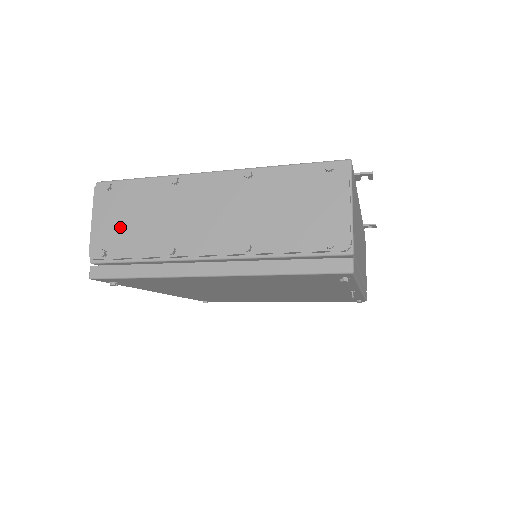
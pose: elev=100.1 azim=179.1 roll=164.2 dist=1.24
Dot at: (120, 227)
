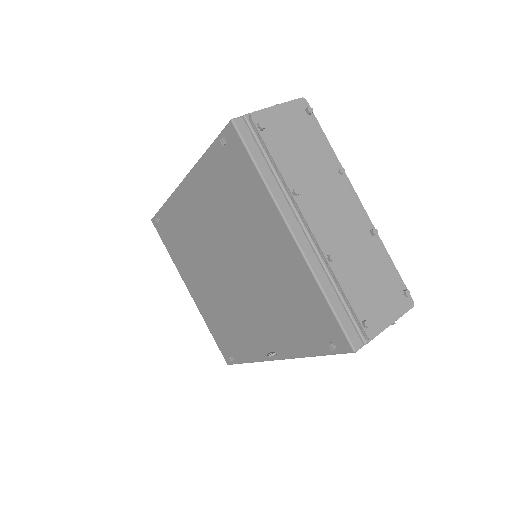
Dot at: (287, 135)
